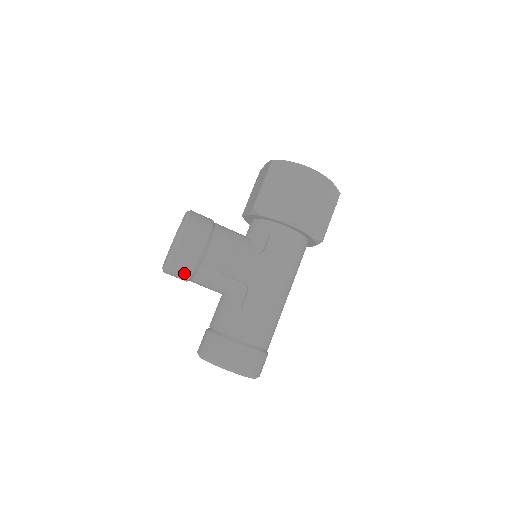
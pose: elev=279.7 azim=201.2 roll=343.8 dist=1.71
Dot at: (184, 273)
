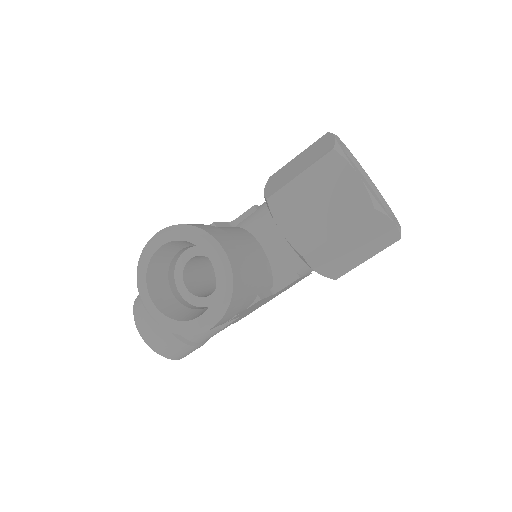
Dot at: occluded
